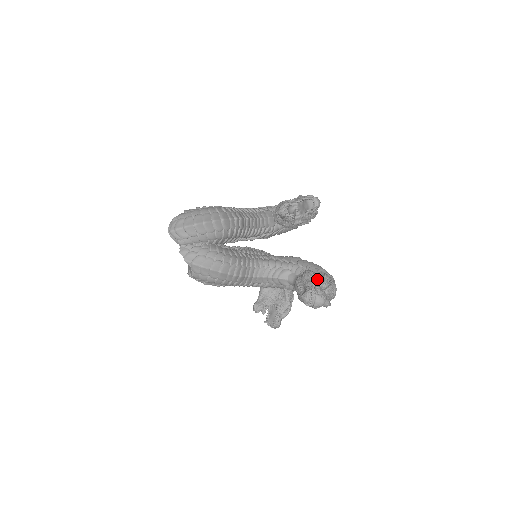
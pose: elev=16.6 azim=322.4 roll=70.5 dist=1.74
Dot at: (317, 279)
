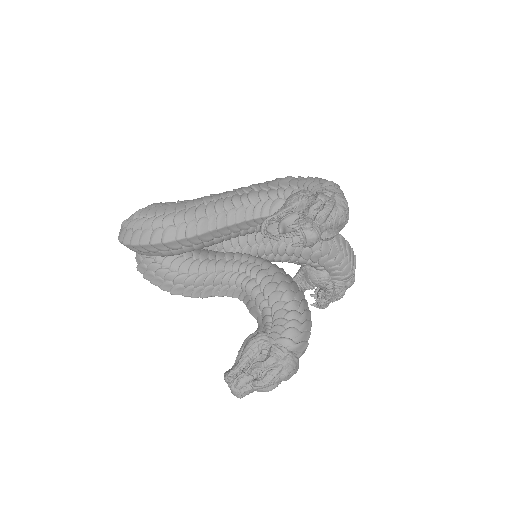
Dot at: (255, 359)
